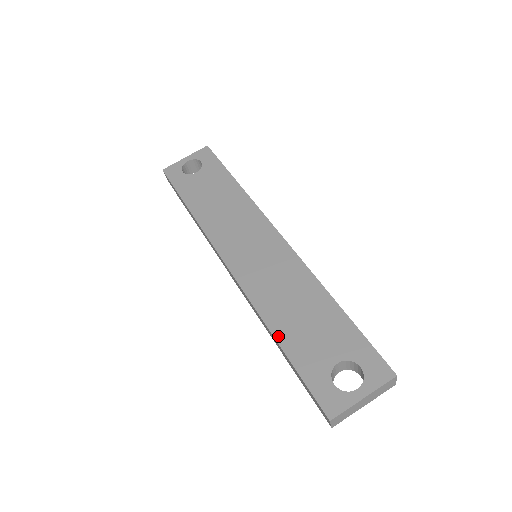
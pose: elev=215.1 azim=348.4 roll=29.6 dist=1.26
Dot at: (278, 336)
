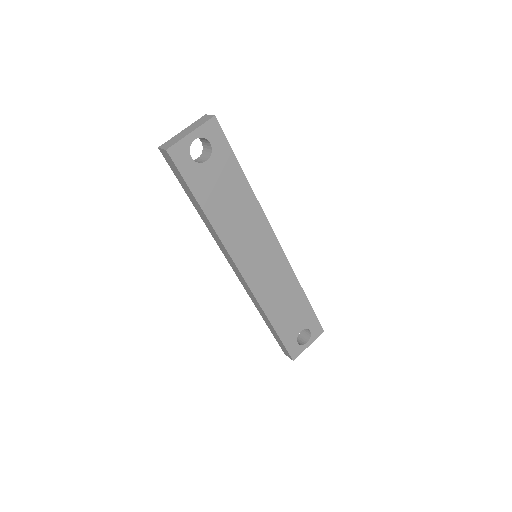
Dot at: (273, 323)
